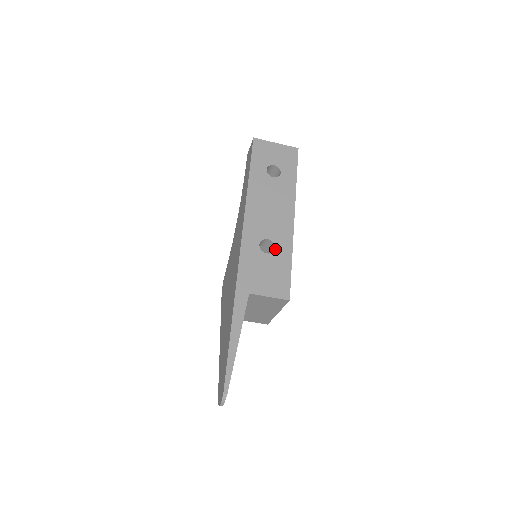
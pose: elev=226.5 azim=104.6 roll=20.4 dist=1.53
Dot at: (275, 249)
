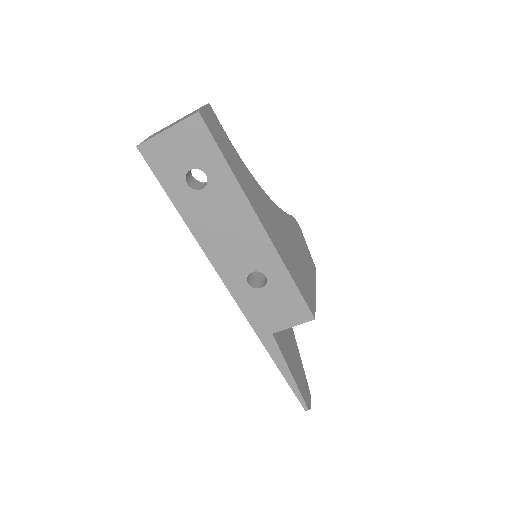
Dot at: (267, 278)
